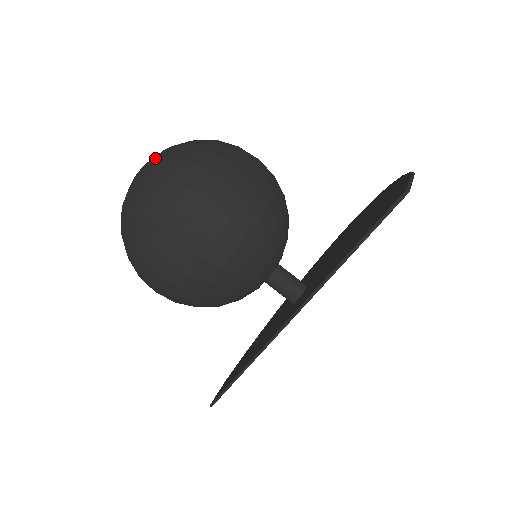
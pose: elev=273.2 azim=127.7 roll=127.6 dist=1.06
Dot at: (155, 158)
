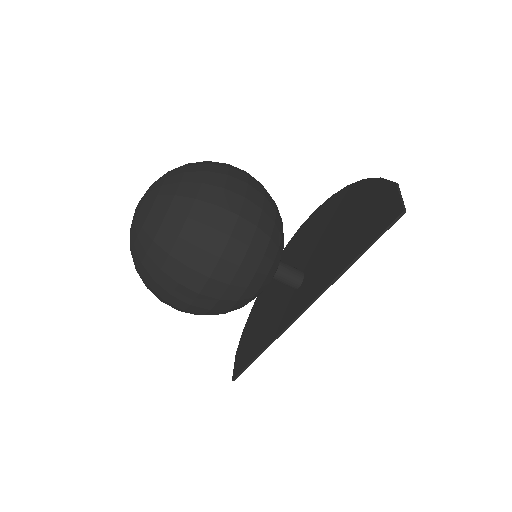
Dot at: (159, 197)
